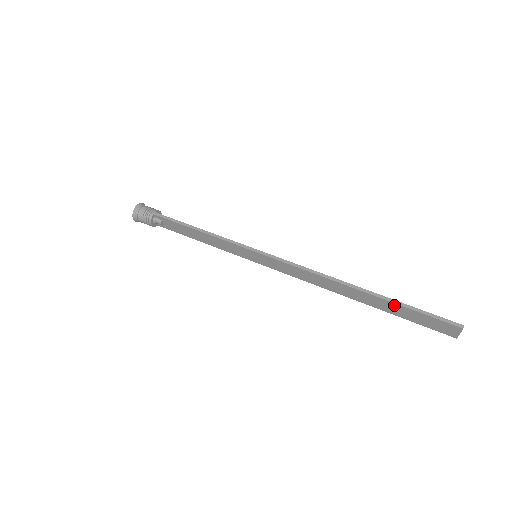
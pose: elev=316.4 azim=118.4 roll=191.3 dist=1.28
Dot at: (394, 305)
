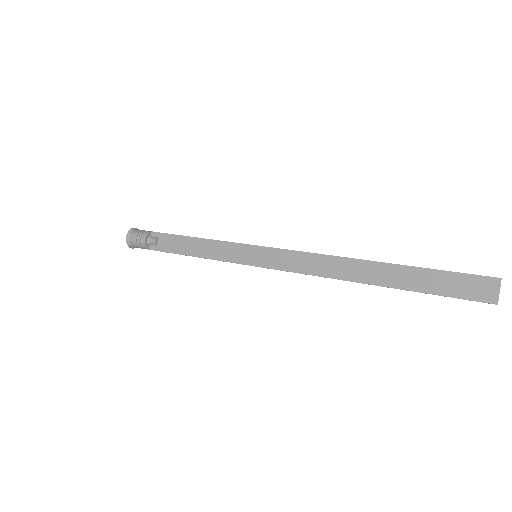
Dot at: (416, 271)
